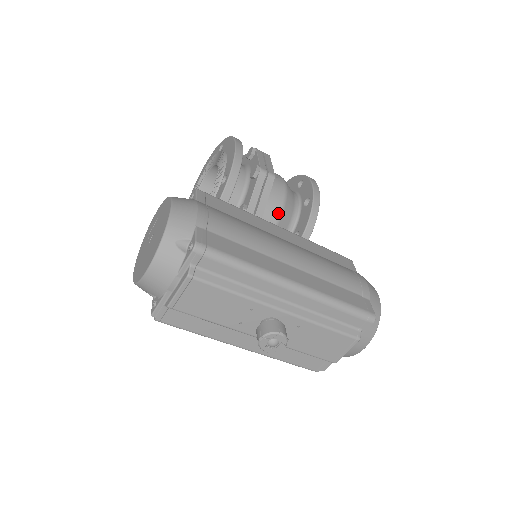
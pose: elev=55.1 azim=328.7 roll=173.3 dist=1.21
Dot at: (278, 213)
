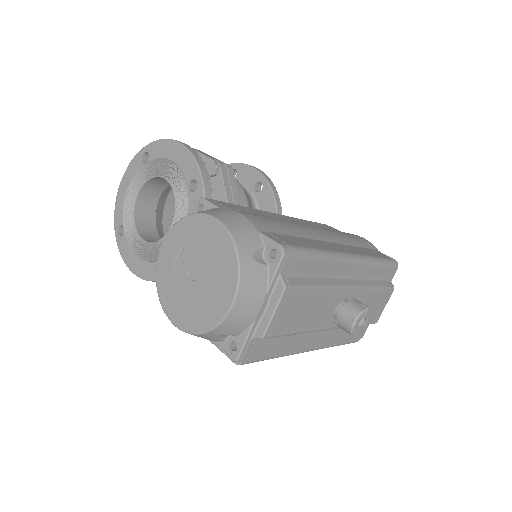
Dot at: (246, 206)
